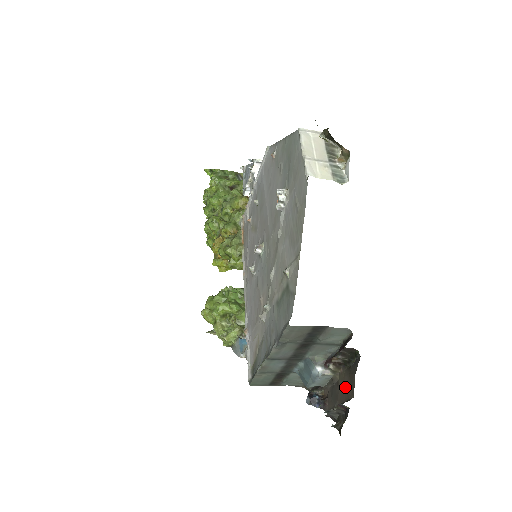
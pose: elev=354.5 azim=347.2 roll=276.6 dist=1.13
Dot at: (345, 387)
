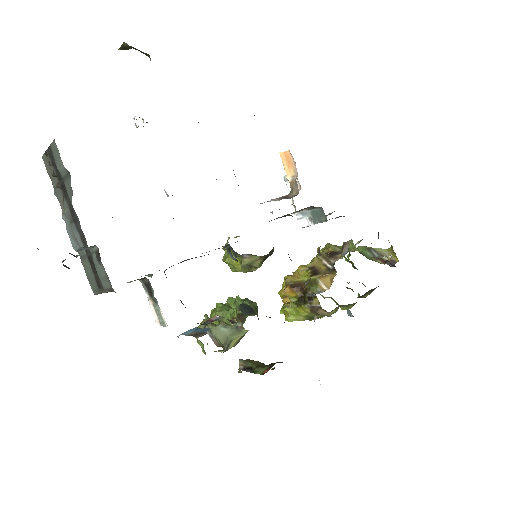
Dot at: occluded
